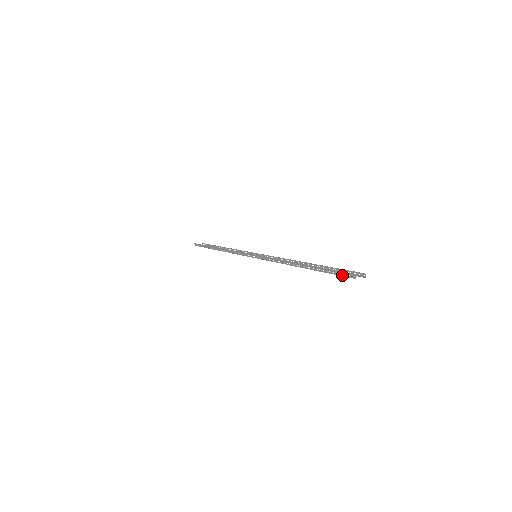
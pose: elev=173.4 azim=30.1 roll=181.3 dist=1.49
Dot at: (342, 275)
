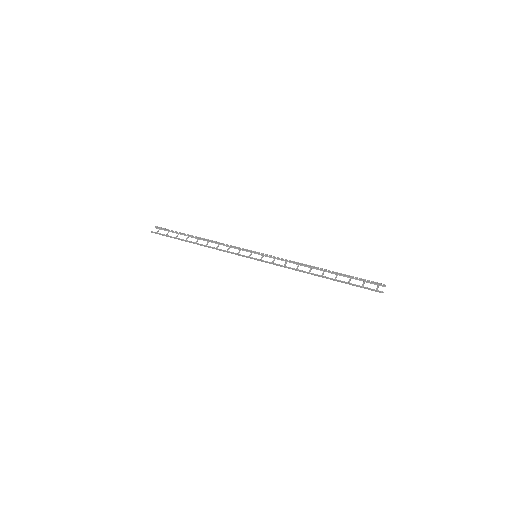
Dot at: occluded
